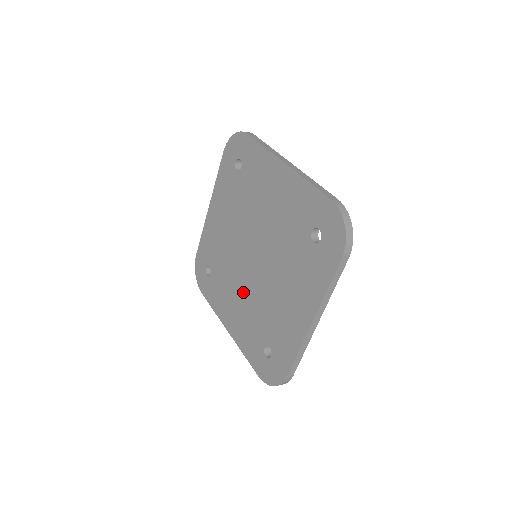
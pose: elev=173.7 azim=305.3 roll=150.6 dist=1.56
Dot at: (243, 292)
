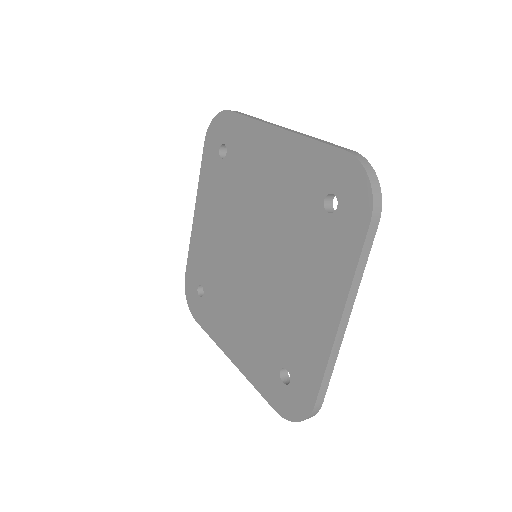
Dot at: (245, 305)
